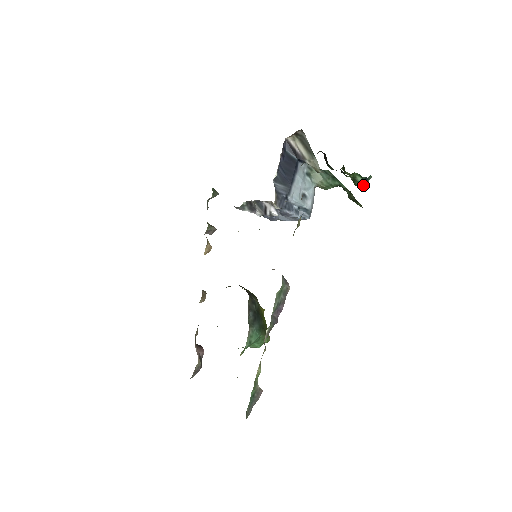
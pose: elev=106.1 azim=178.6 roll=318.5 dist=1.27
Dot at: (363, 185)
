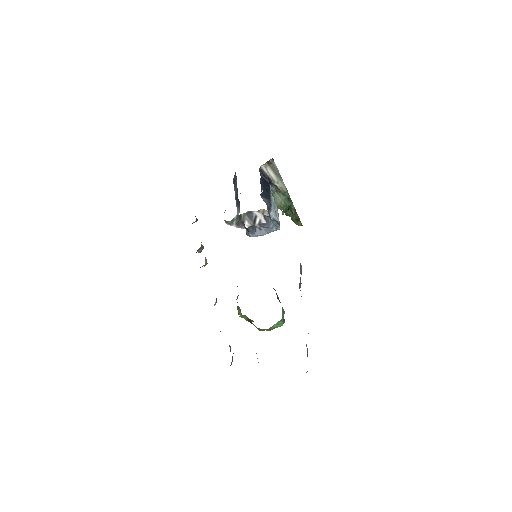
Dot at: occluded
